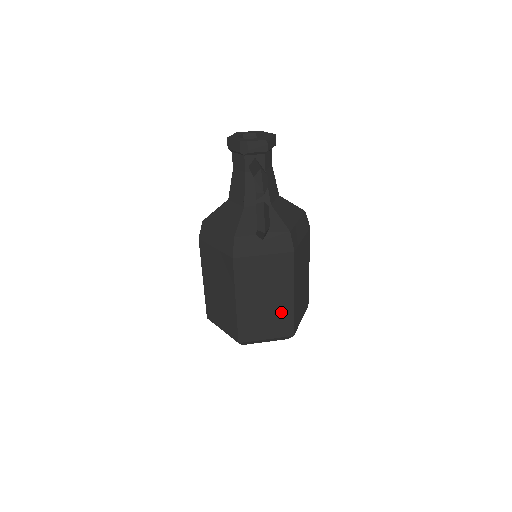
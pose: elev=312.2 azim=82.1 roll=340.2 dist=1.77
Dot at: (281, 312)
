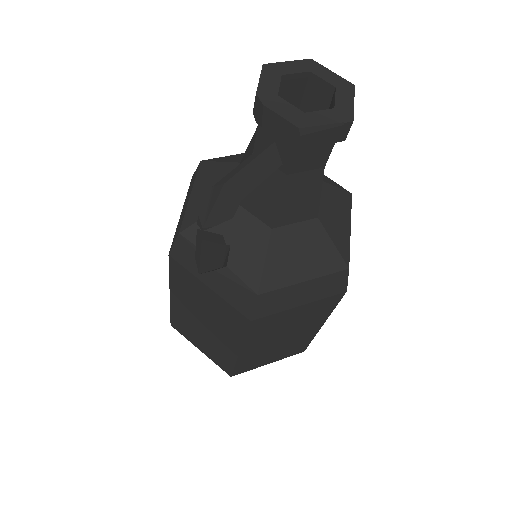
Dot at: (221, 349)
